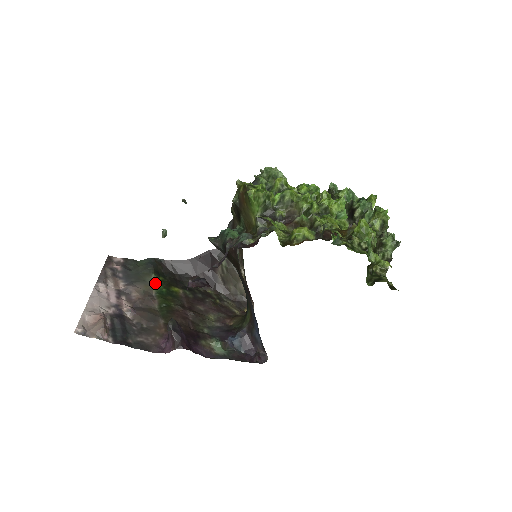
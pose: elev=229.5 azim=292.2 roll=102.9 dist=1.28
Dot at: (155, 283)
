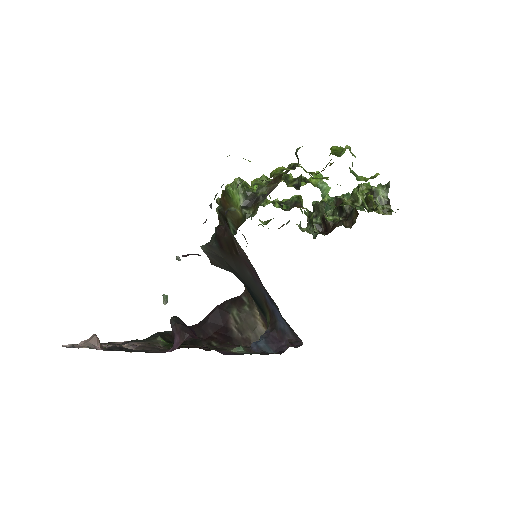
Dot at: (161, 341)
